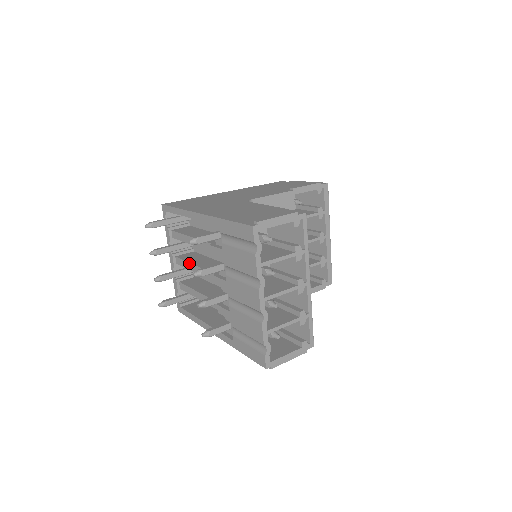
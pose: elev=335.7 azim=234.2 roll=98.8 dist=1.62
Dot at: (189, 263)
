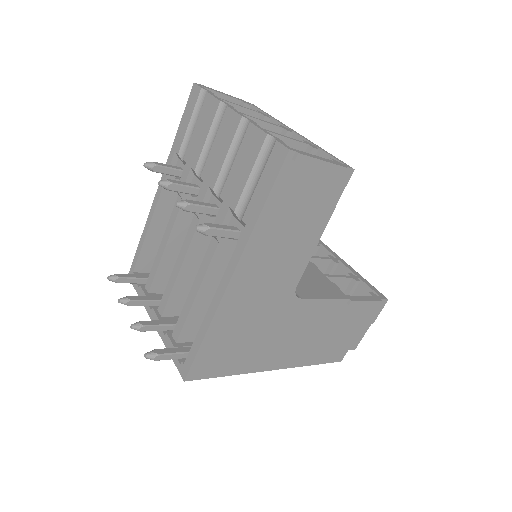
Dot at: (171, 275)
